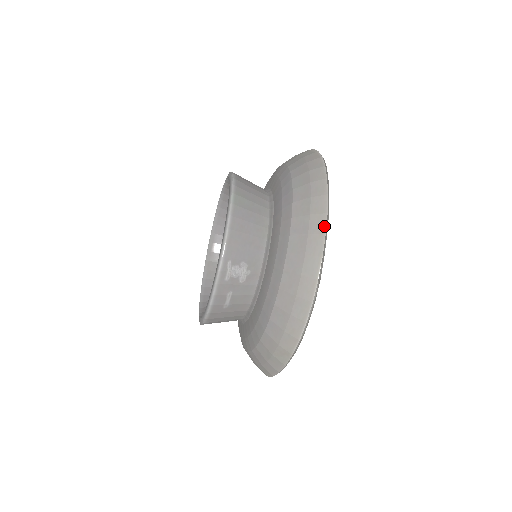
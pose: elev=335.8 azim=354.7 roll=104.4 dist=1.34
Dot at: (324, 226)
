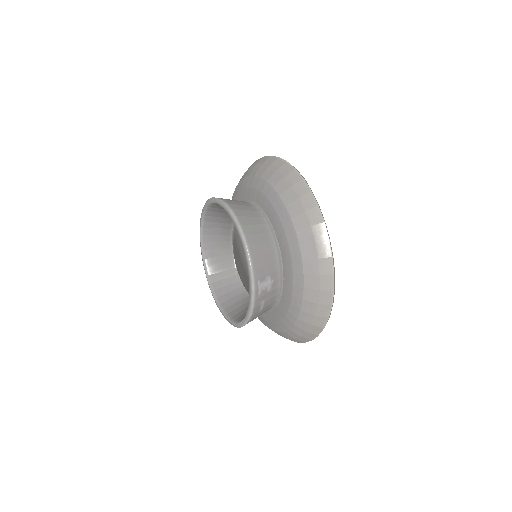
Dot at: (326, 233)
